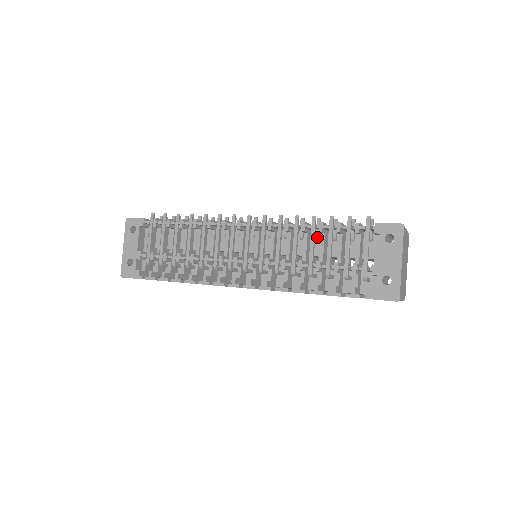
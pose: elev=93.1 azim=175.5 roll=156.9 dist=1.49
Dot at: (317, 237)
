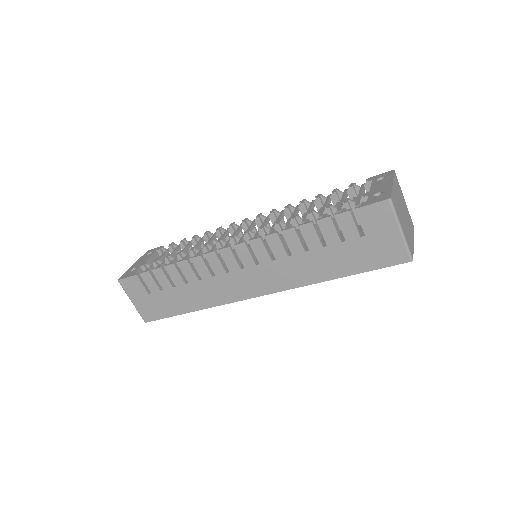
Dot at: occluded
